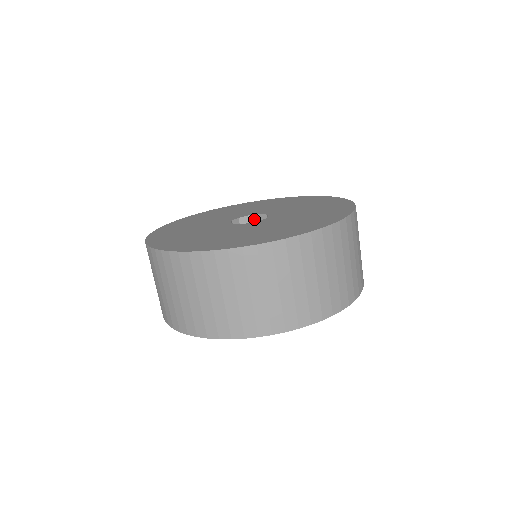
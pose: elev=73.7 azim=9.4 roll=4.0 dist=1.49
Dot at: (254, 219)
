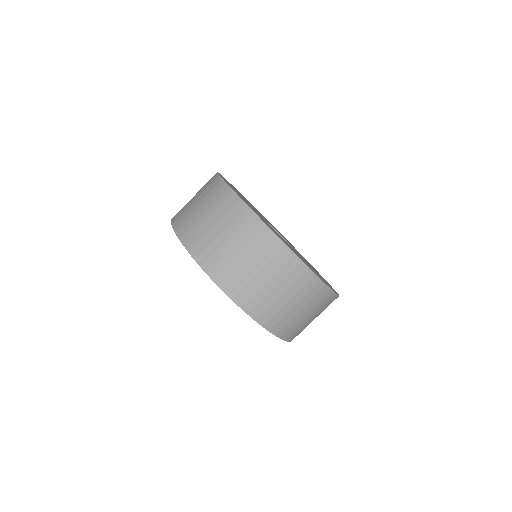
Dot at: occluded
